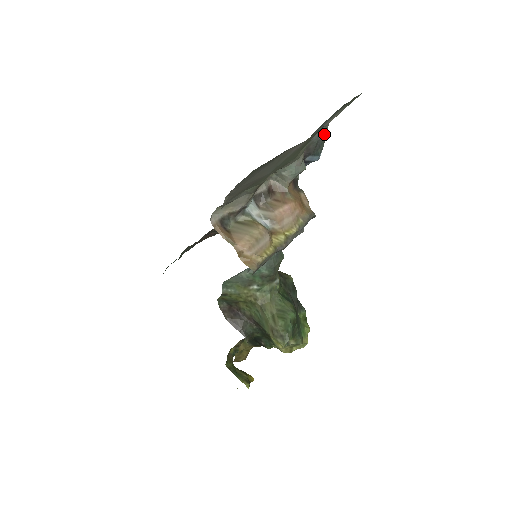
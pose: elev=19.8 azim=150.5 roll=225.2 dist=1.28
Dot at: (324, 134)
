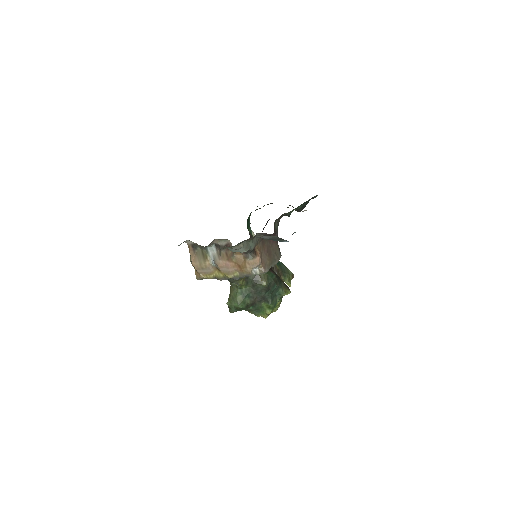
Dot at: (276, 237)
